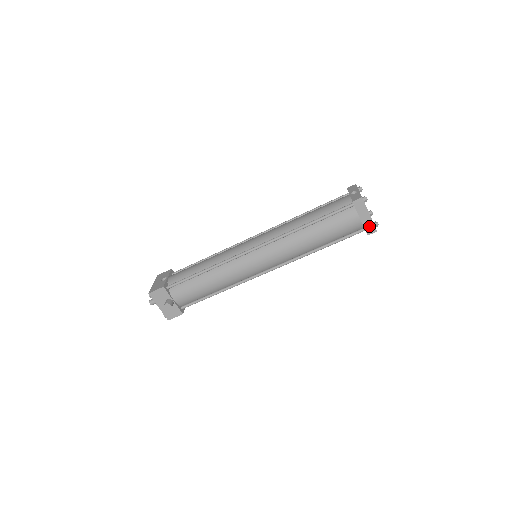
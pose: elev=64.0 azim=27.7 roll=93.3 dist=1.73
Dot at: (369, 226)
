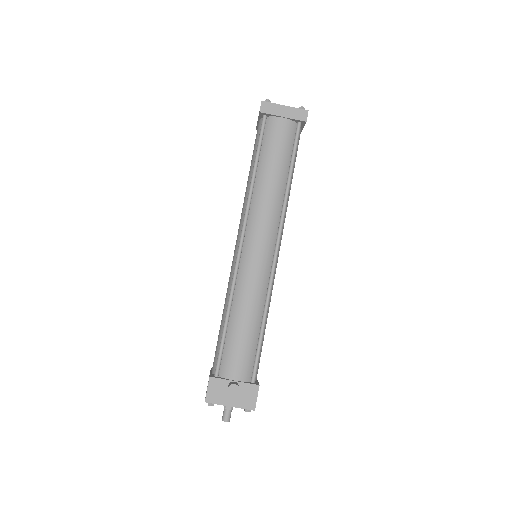
Dot at: (297, 114)
